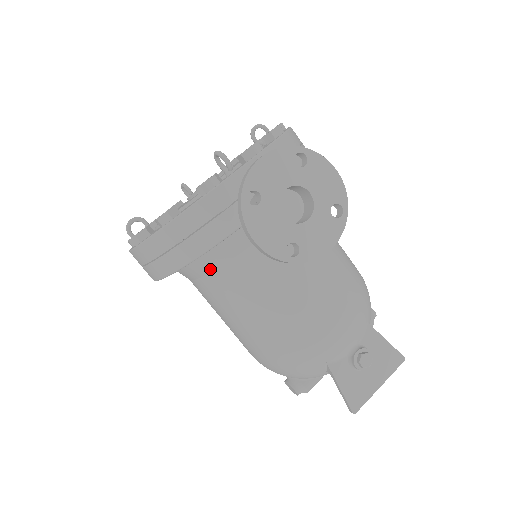
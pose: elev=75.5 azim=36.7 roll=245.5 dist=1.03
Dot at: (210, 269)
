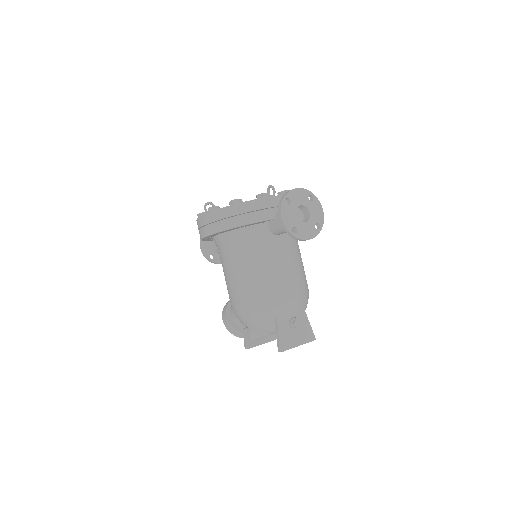
Dot at: (241, 239)
